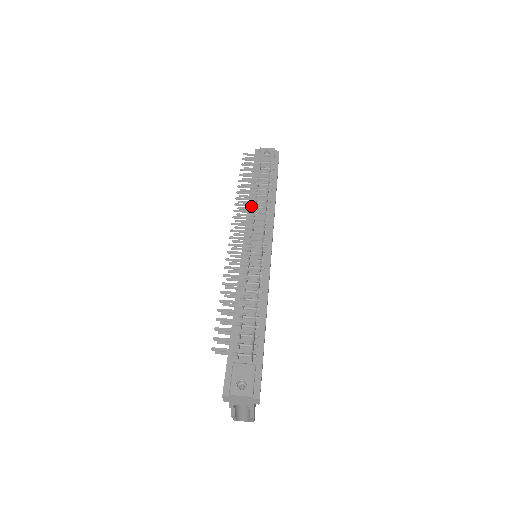
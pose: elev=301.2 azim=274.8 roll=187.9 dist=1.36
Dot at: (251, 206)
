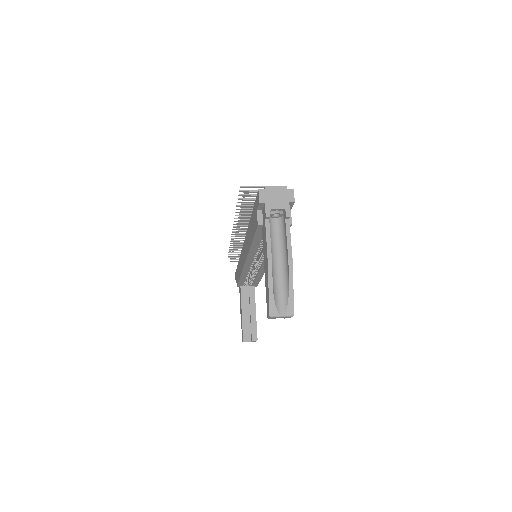
Dot at: occluded
